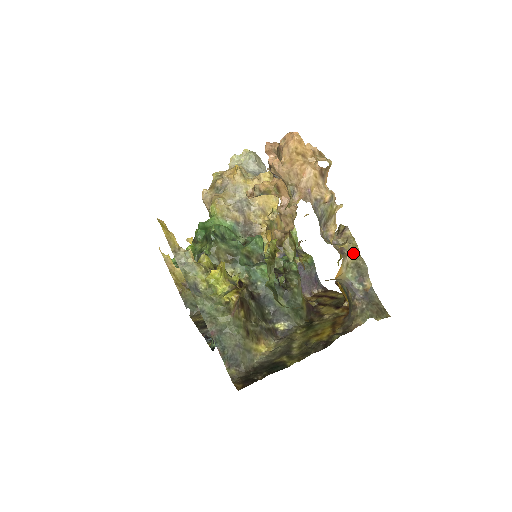
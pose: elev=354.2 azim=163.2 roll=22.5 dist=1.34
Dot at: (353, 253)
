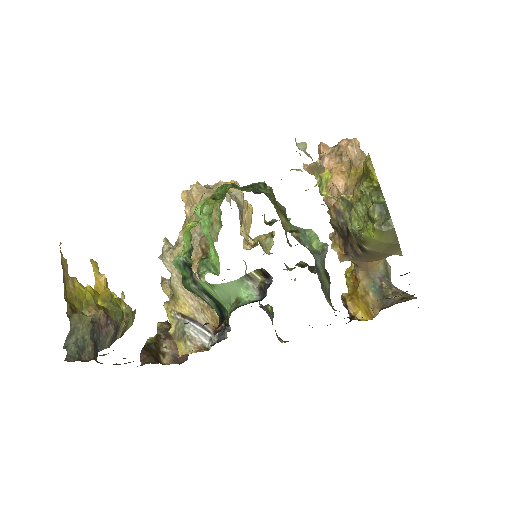
Dot at: occluded
